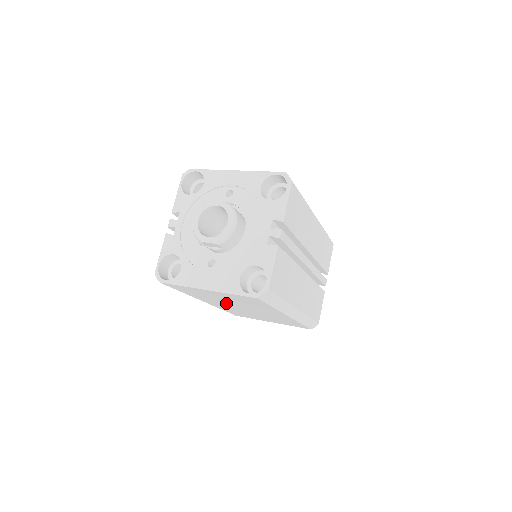
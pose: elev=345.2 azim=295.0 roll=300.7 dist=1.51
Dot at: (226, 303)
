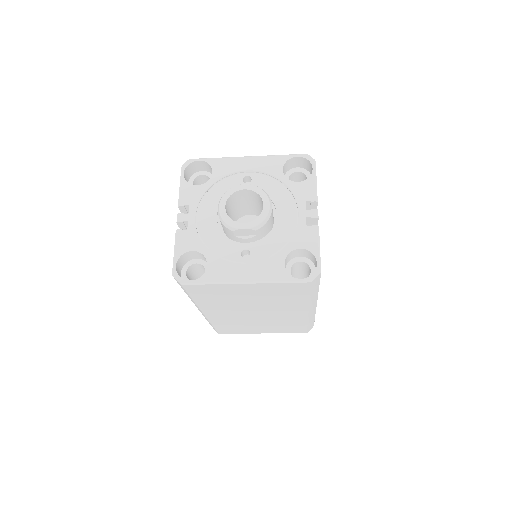
Dot at: (239, 308)
